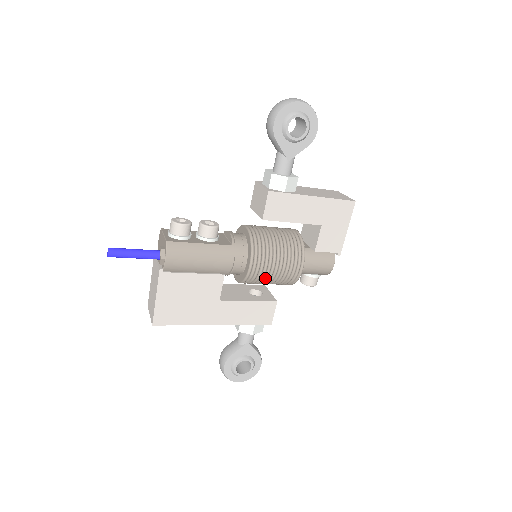
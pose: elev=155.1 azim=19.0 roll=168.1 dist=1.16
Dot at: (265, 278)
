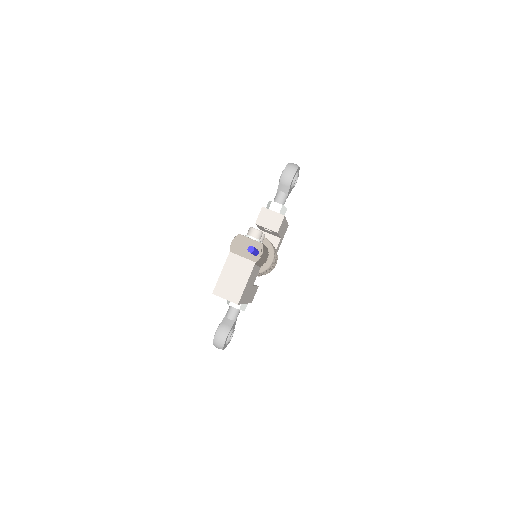
Dot at: (268, 270)
